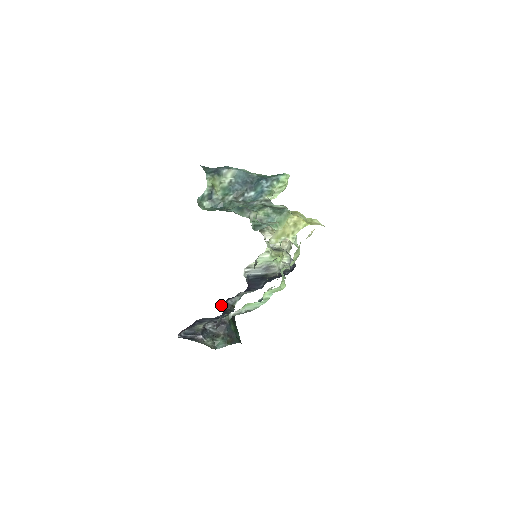
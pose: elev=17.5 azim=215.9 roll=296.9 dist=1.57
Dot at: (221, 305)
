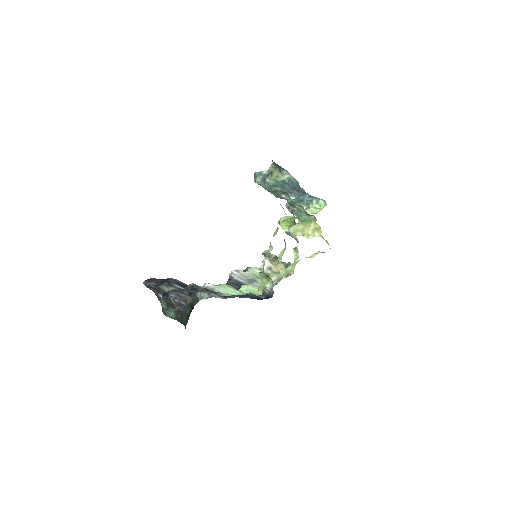
Dot at: occluded
